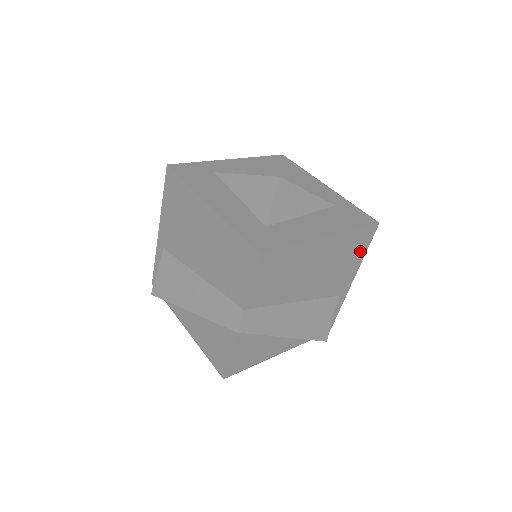
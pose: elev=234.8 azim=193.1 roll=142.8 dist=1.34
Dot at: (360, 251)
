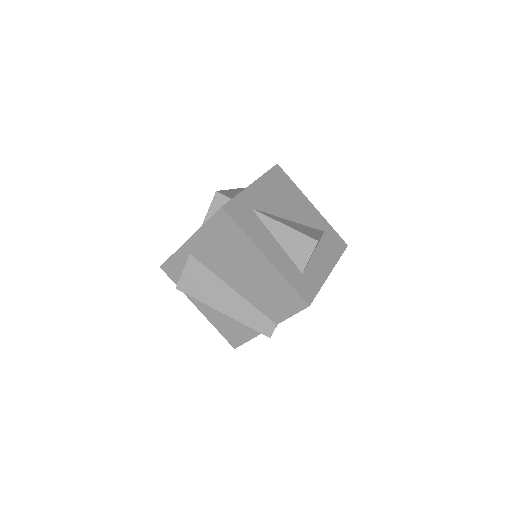
Dot at: occluded
